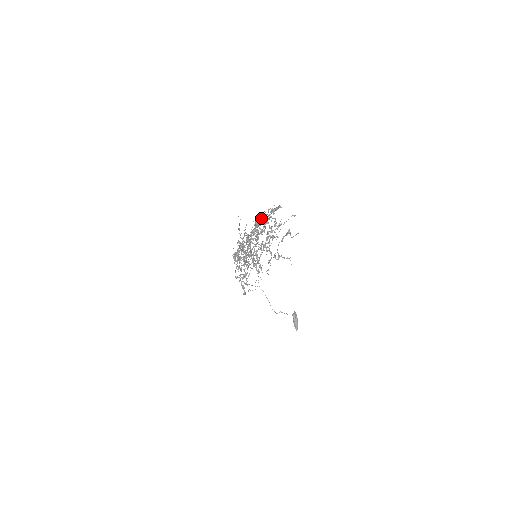
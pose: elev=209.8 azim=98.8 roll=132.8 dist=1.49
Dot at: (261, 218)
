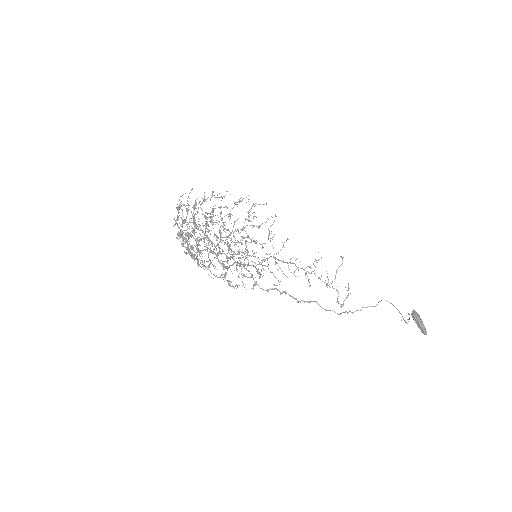
Dot at: (253, 217)
